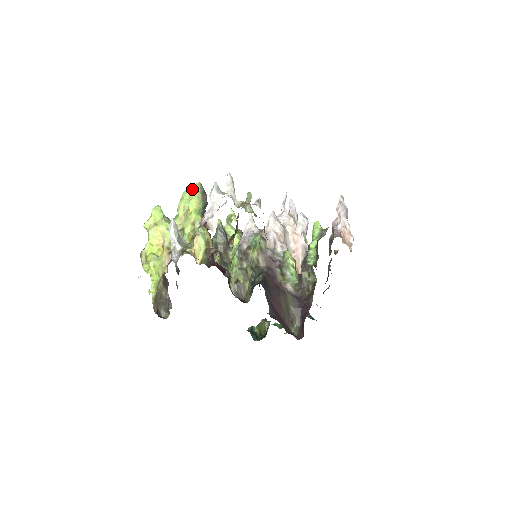
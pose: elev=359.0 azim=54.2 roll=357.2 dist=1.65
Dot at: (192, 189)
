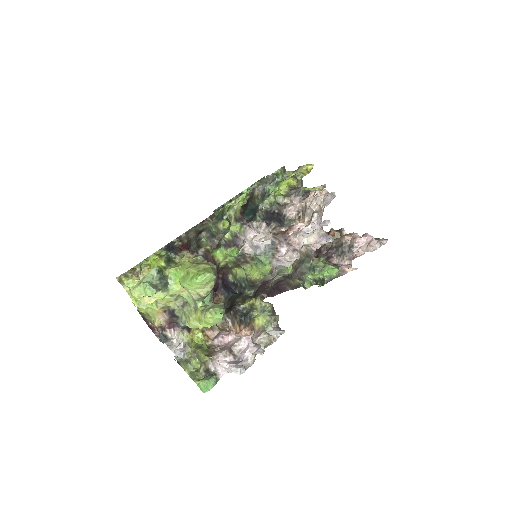
Dot at: (211, 323)
